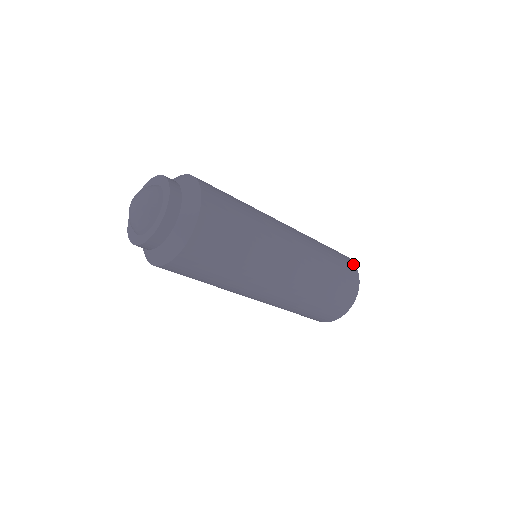
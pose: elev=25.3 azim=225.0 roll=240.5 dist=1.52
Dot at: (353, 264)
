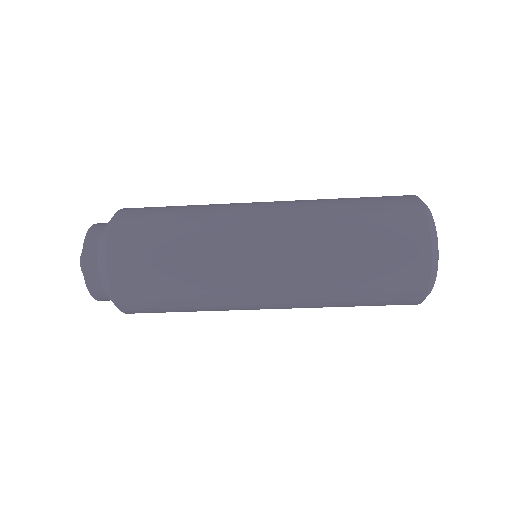
Dot at: (419, 211)
